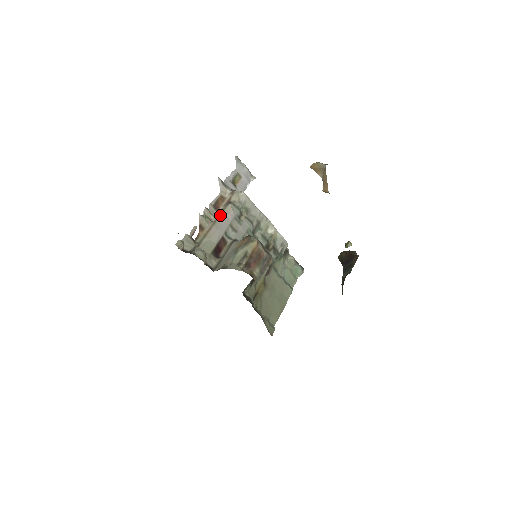
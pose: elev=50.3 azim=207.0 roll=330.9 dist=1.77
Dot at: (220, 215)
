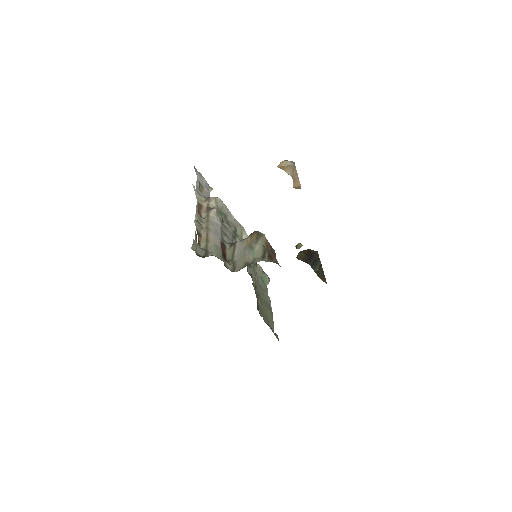
Dot at: (208, 221)
